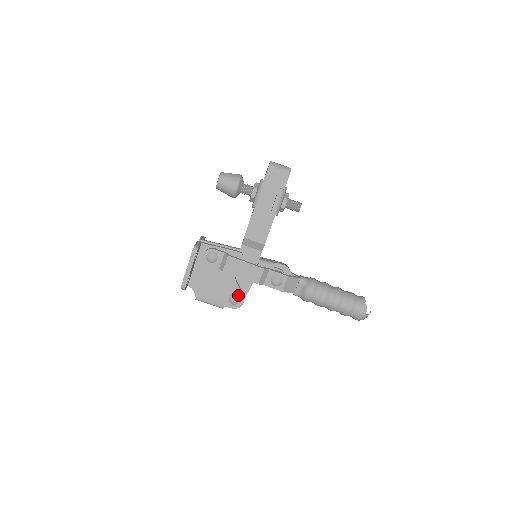
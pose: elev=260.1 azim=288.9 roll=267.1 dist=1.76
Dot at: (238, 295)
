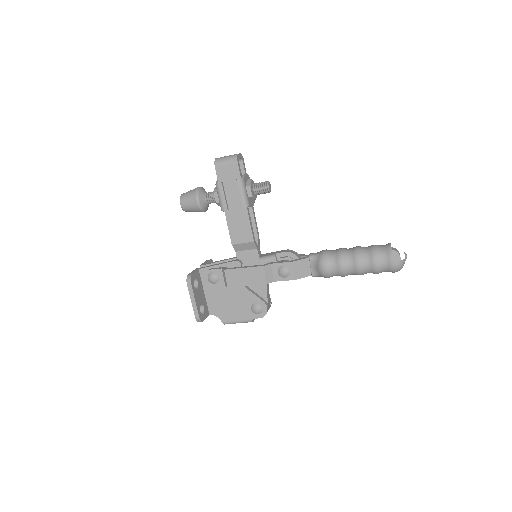
Dot at: (258, 303)
